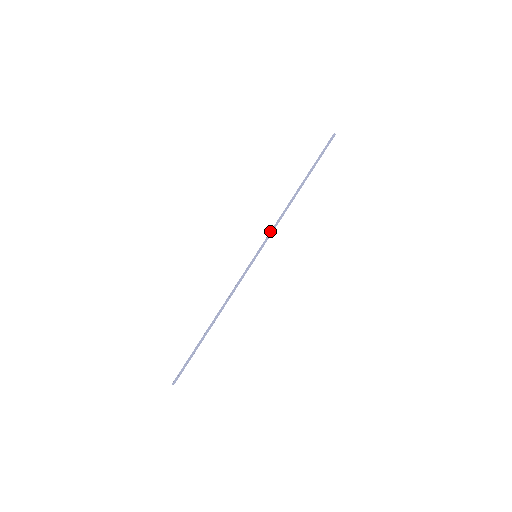
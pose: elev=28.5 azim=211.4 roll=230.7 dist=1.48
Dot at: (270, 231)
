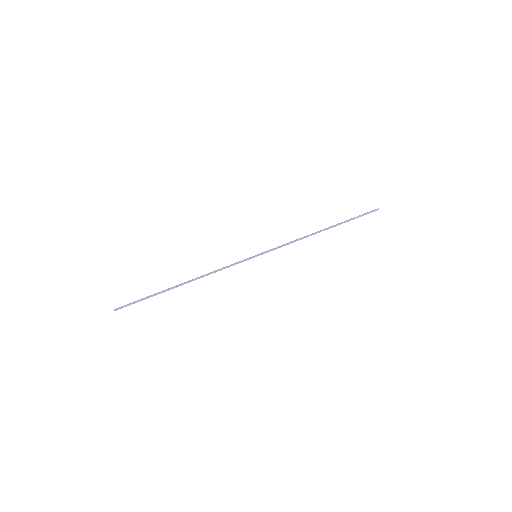
Dot at: (281, 246)
